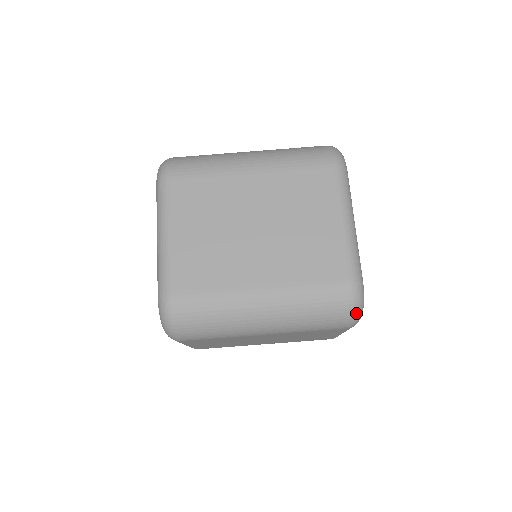
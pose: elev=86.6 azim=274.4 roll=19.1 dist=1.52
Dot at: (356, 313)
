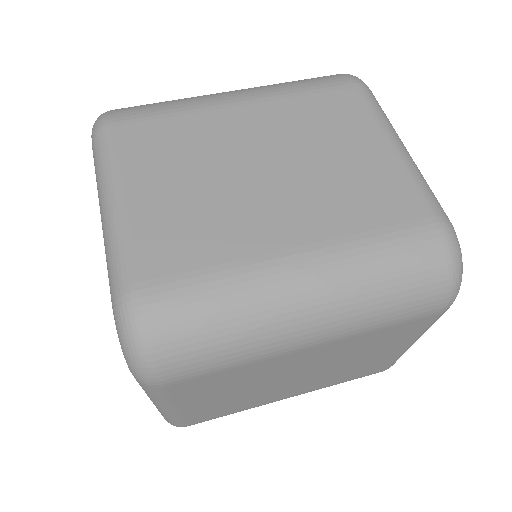
Dot at: (457, 274)
